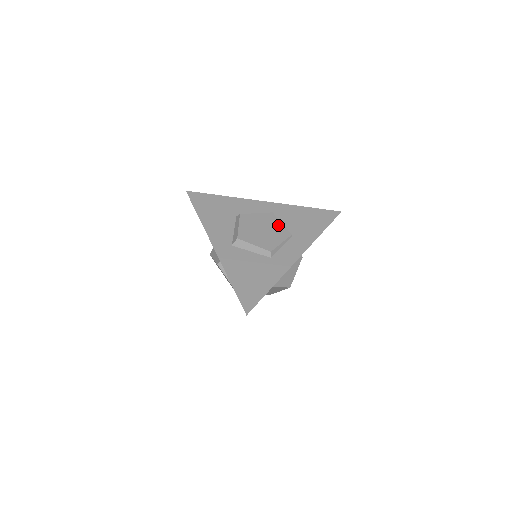
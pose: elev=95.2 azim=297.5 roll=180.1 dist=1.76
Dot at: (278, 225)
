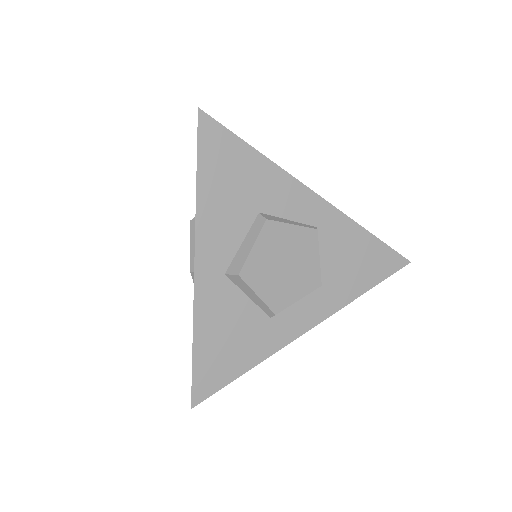
Dot at: (312, 261)
